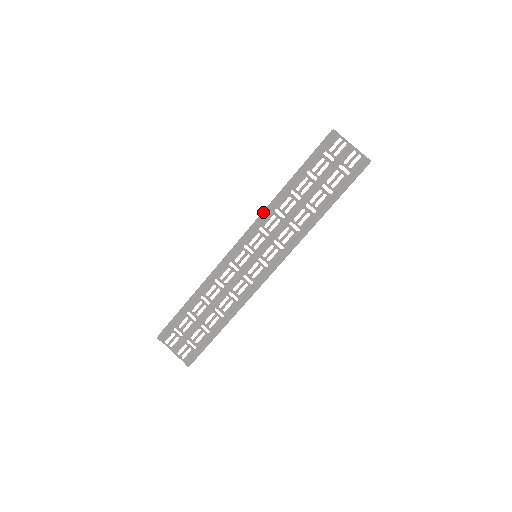
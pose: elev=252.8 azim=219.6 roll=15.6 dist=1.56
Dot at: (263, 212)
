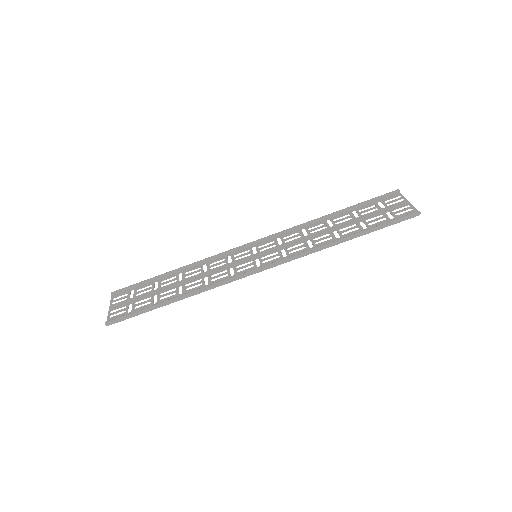
Dot at: occluded
